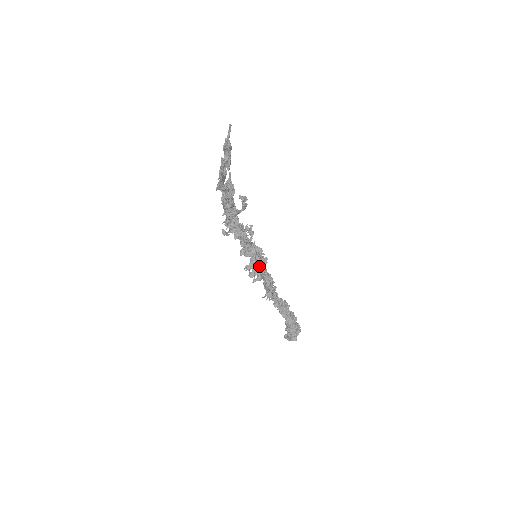
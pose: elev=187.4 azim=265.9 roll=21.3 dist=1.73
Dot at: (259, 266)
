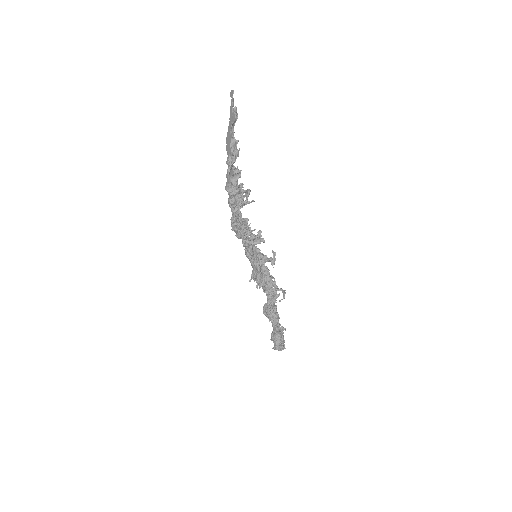
Dot at: (260, 267)
